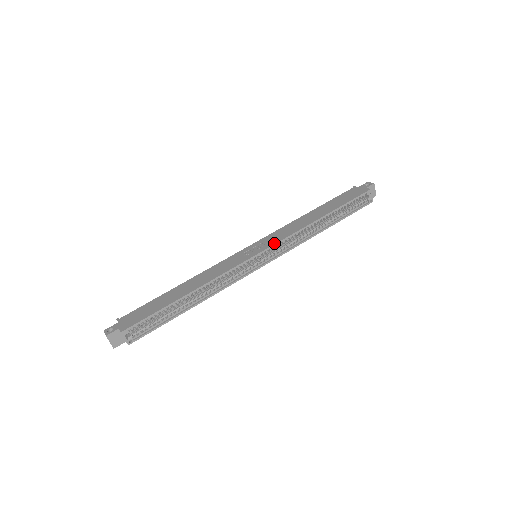
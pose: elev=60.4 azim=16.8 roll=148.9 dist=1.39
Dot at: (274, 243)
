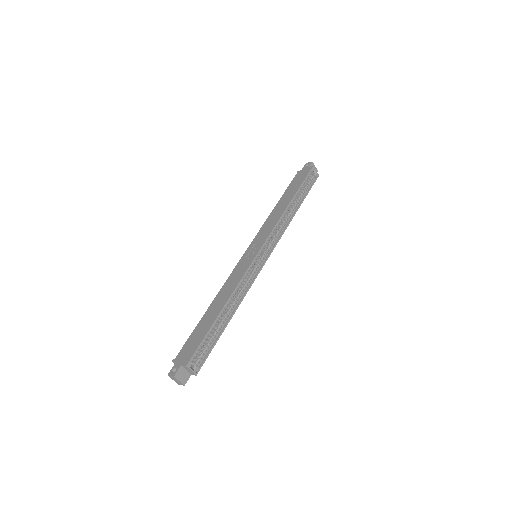
Dot at: (266, 238)
